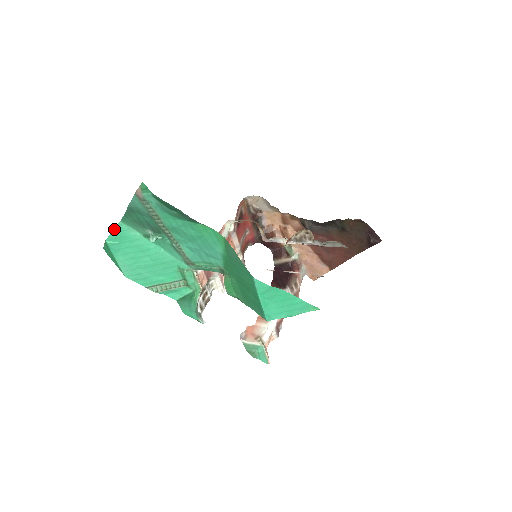
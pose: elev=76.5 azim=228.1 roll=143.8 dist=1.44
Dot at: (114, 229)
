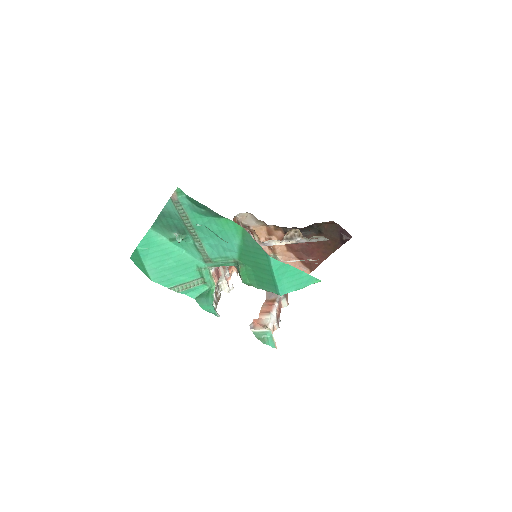
Dot at: (144, 236)
